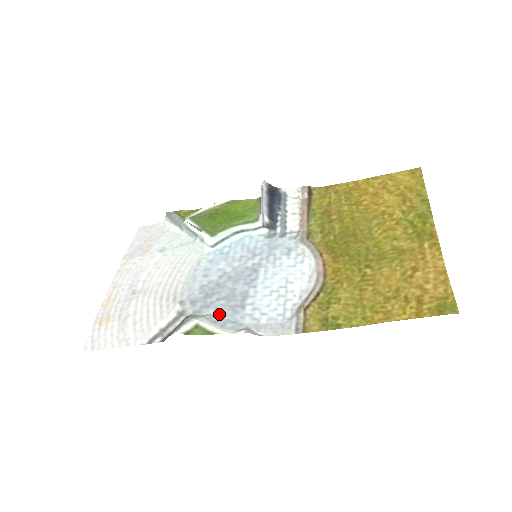
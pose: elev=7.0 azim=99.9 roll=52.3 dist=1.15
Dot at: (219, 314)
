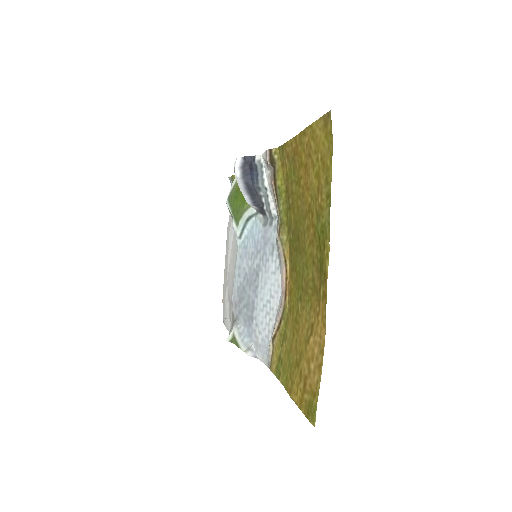
Dot at: (244, 324)
